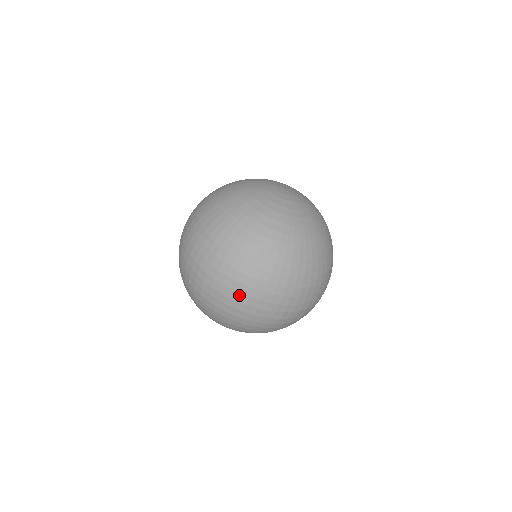
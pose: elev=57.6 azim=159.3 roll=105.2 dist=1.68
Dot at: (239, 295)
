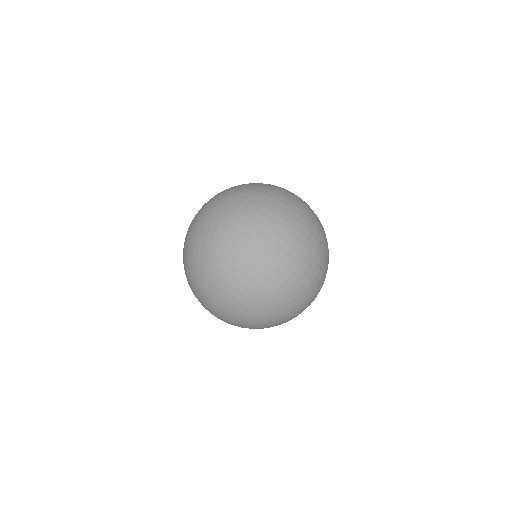
Dot at: (218, 203)
